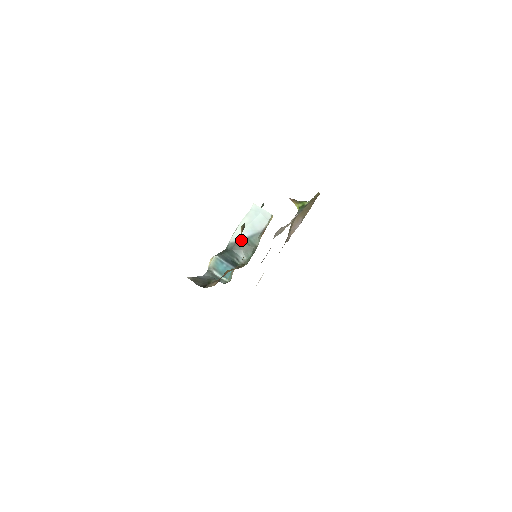
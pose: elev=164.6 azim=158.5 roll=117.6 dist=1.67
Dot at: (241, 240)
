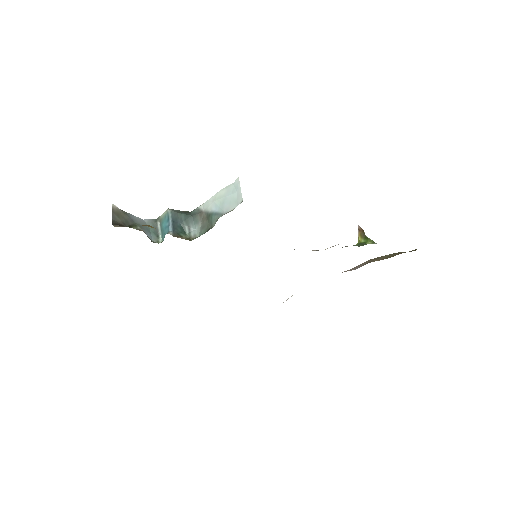
Dot at: (207, 212)
